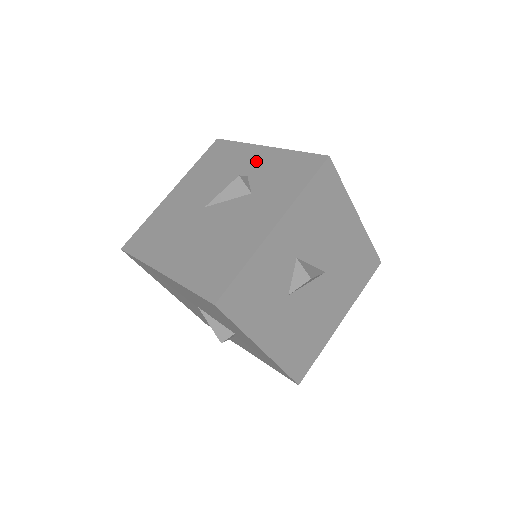
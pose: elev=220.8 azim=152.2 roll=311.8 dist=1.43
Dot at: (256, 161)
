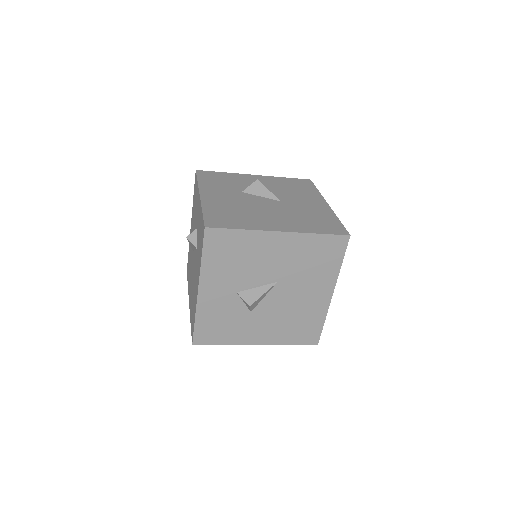
Dot at: (198, 212)
